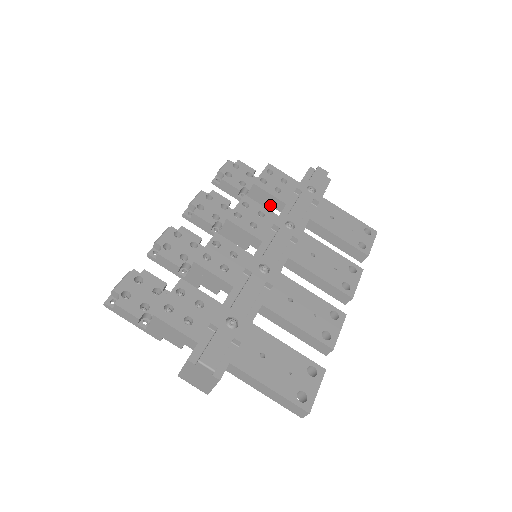
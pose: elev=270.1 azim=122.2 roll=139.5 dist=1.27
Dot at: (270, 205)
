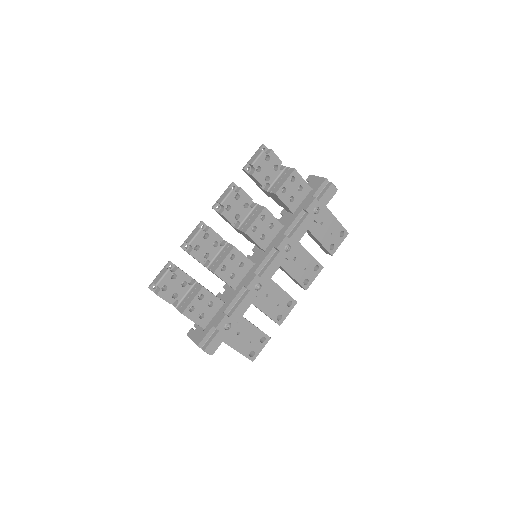
Dot at: (281, 205)
